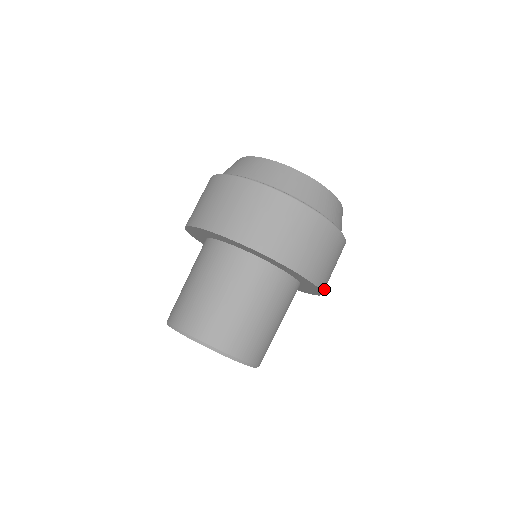
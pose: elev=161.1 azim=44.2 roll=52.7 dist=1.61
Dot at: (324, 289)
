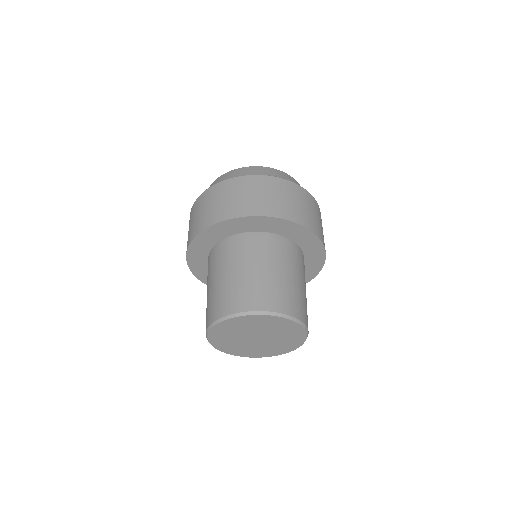
Dot at: occluded
